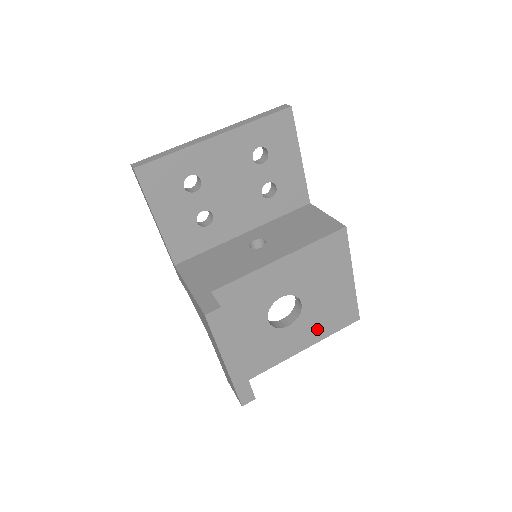
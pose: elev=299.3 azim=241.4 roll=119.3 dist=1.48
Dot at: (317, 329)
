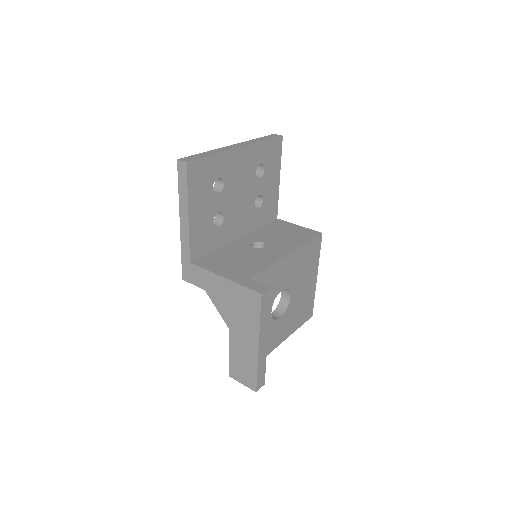
Dot at: (292, 323)
